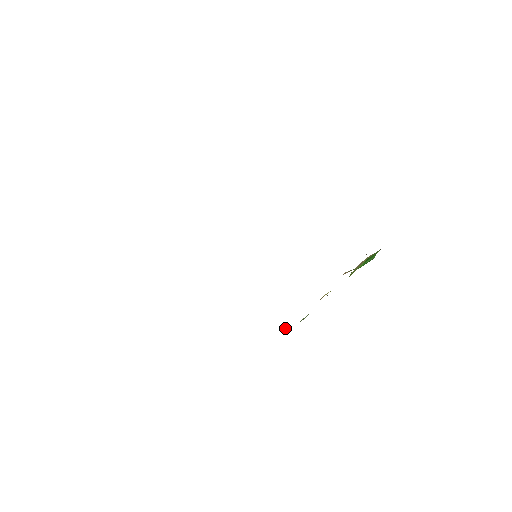
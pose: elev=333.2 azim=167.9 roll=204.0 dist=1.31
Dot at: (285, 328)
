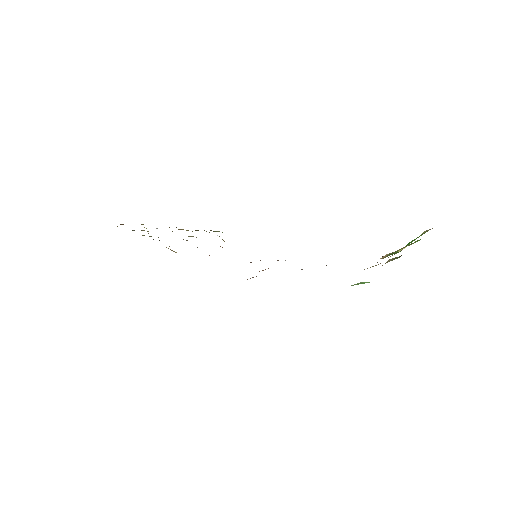
Dot at: occluded
